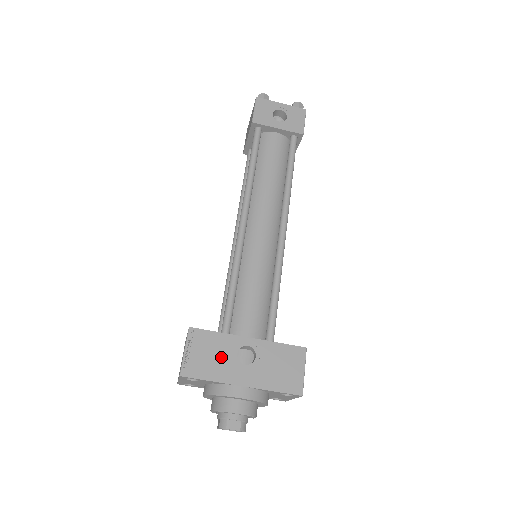
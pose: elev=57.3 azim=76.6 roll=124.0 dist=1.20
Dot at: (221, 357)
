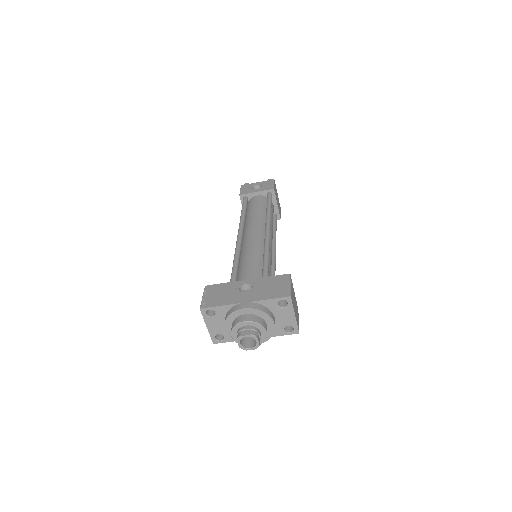
Dot at: (228, 293)
